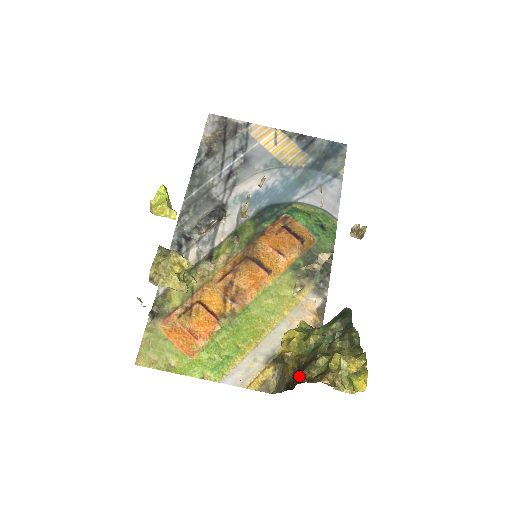
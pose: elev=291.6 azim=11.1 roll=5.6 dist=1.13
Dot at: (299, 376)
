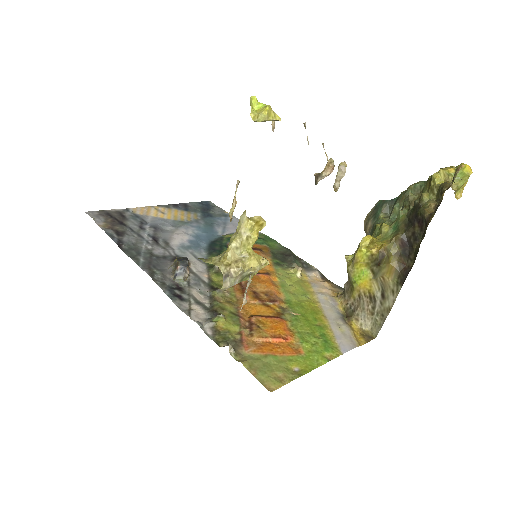
Dot at: (426, 217)
